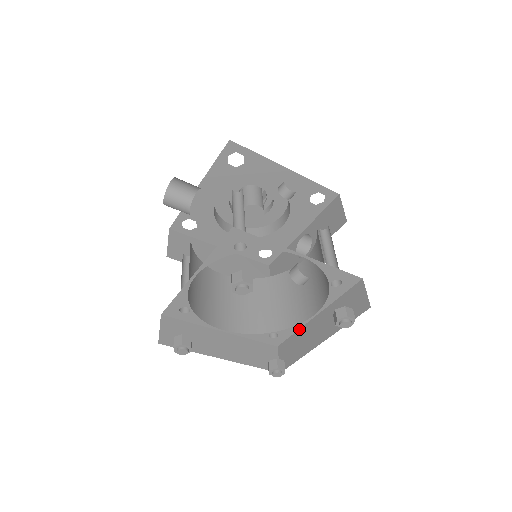
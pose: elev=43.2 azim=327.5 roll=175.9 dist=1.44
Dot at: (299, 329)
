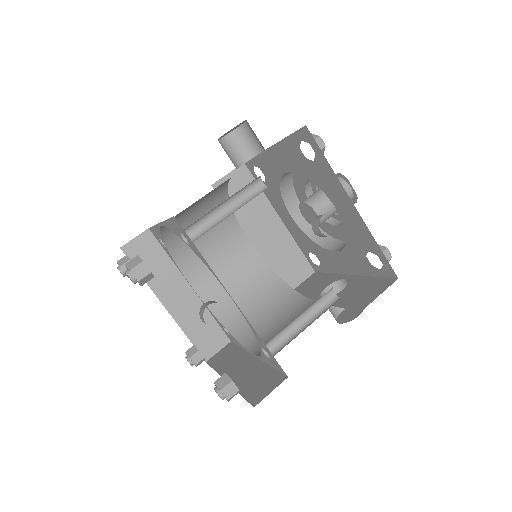
Dot at: (244, 349)
